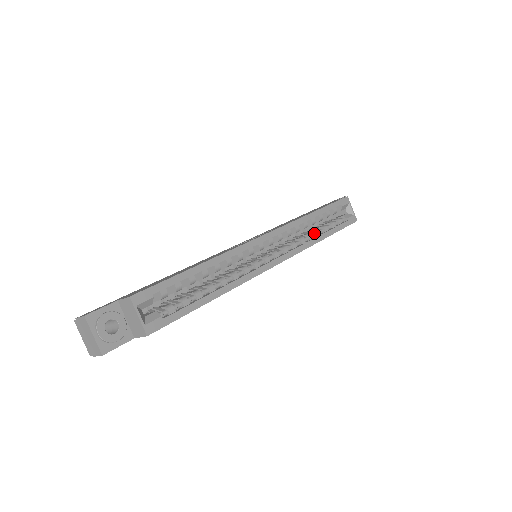
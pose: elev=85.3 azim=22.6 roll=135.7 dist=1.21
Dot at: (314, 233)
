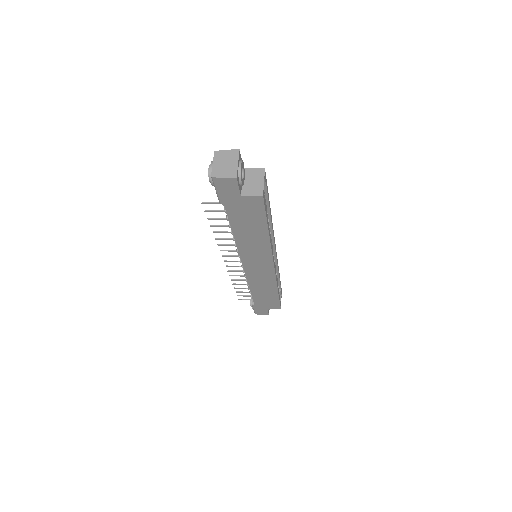
Dot at: occluded
